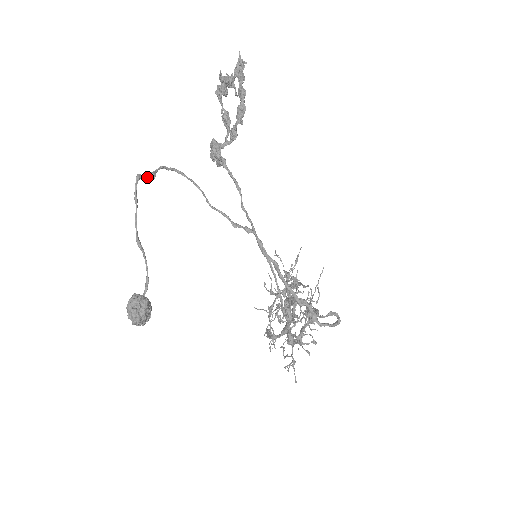
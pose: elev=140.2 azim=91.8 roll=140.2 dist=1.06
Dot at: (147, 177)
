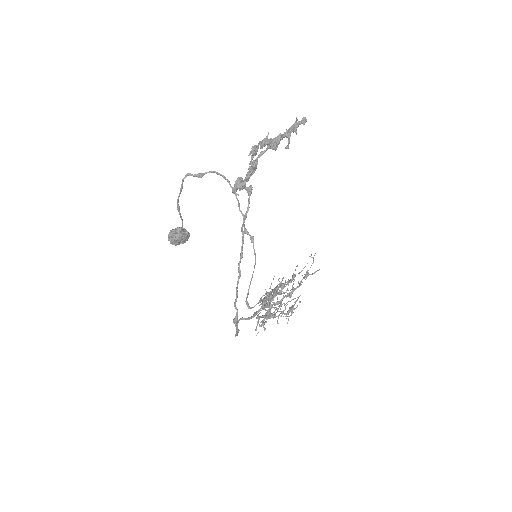
Dot at: (195, 176)
